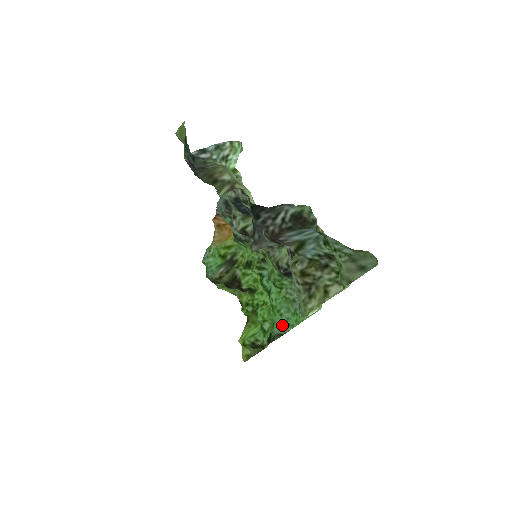
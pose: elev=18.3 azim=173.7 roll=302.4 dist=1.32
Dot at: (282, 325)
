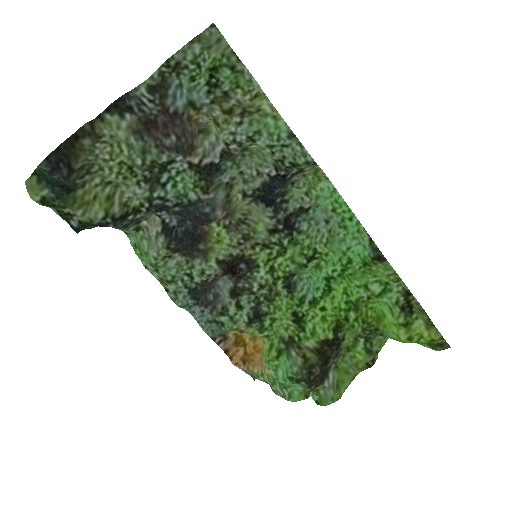
Dot at: (360, 243)
